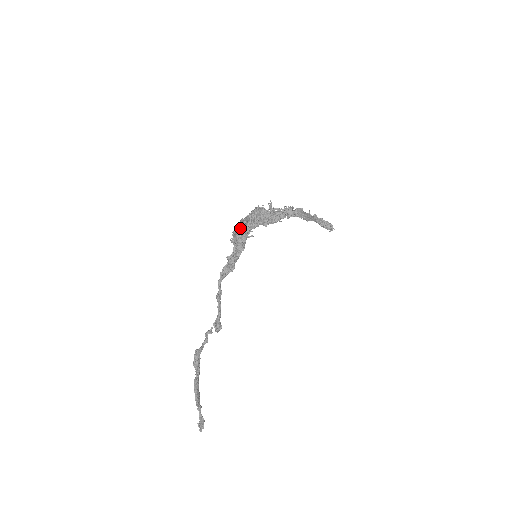
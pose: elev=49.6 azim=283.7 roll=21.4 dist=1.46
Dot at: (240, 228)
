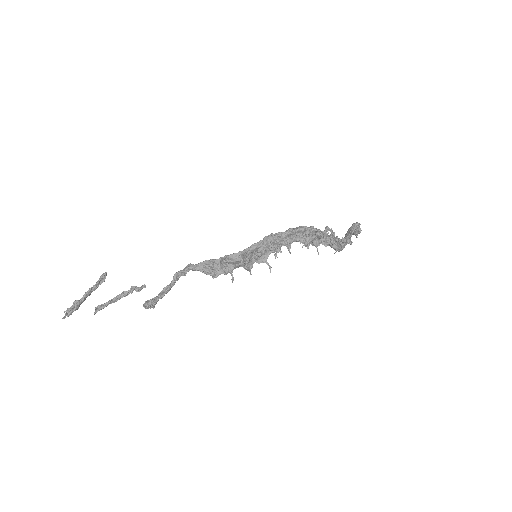
Dot at: (268, 249)
